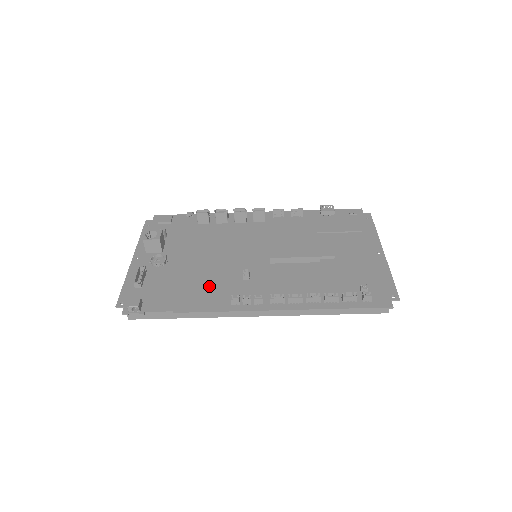
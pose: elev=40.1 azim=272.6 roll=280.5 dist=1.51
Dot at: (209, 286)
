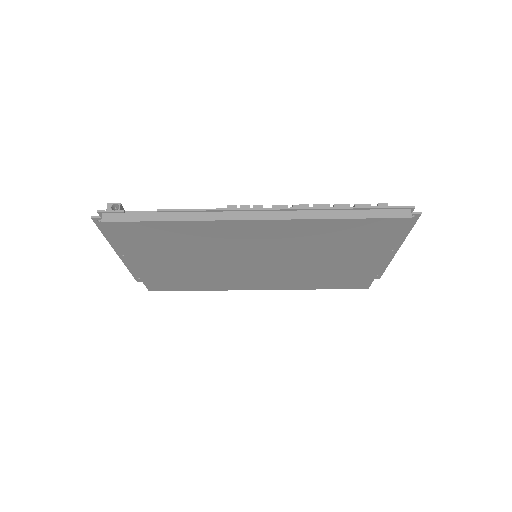
Dot at: occluded
